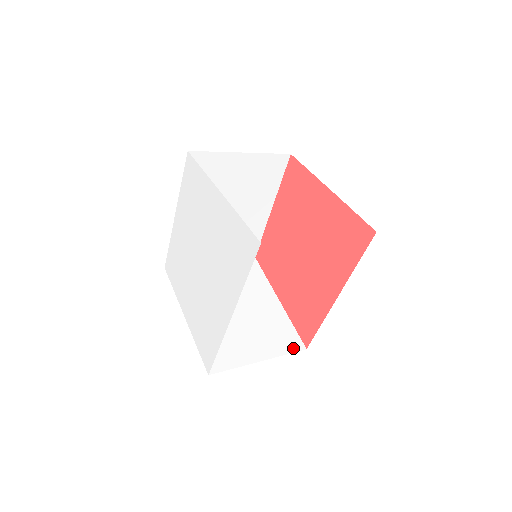
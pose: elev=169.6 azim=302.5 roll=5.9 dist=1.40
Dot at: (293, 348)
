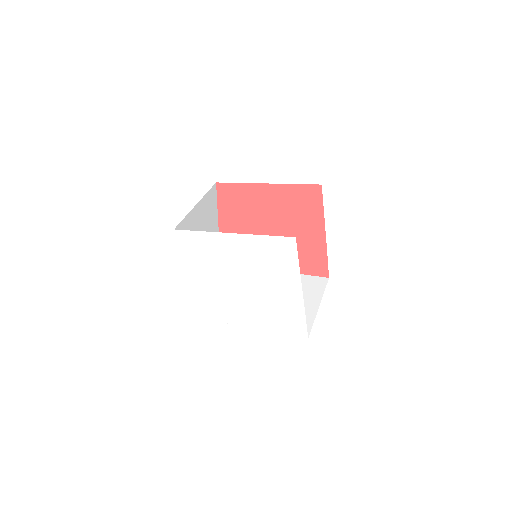
Dot at: occluded
